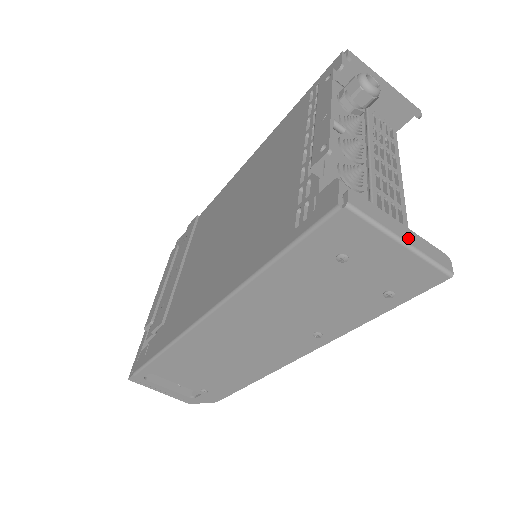
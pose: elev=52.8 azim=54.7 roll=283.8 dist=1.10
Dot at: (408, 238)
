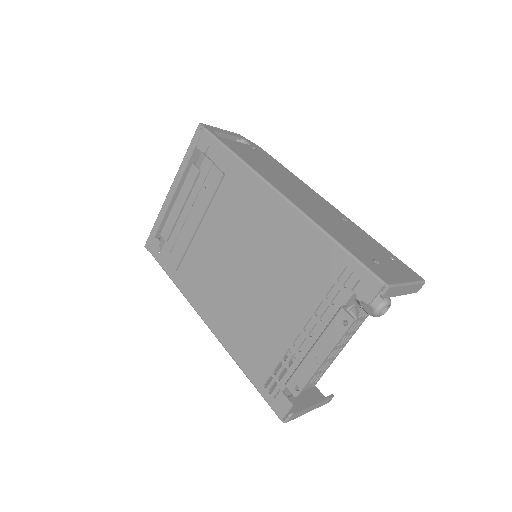
Dot at: (313, 409)
